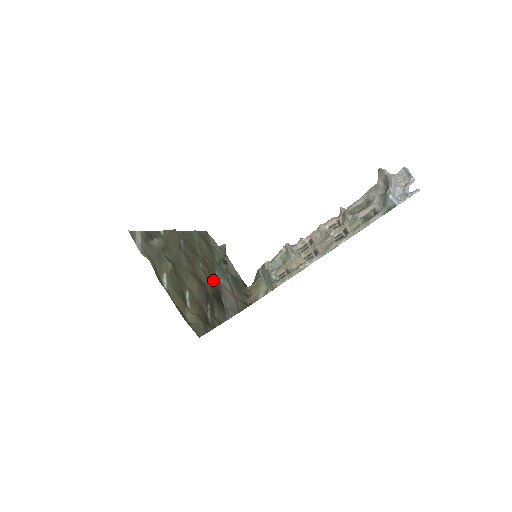
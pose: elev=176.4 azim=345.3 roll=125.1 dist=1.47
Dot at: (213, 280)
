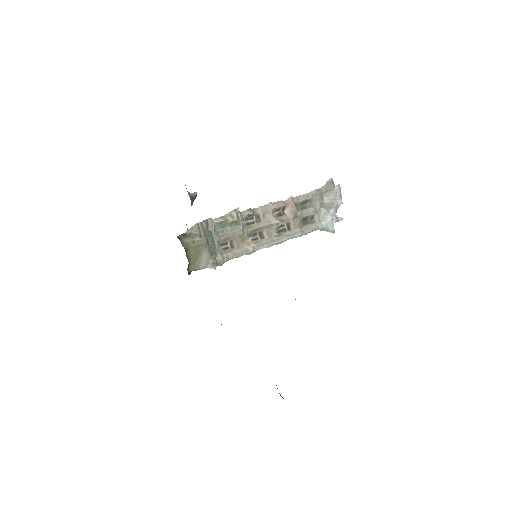
Dot at: occluded
